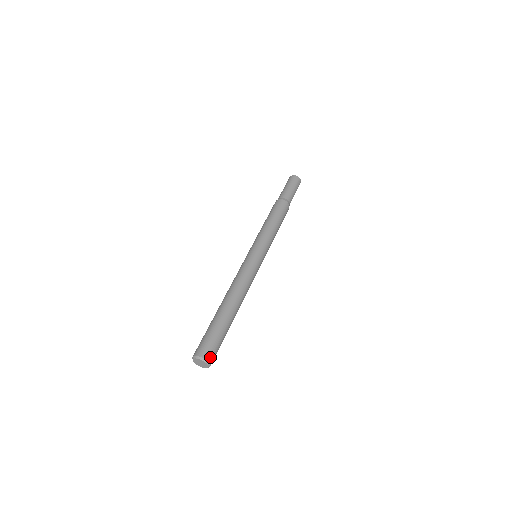
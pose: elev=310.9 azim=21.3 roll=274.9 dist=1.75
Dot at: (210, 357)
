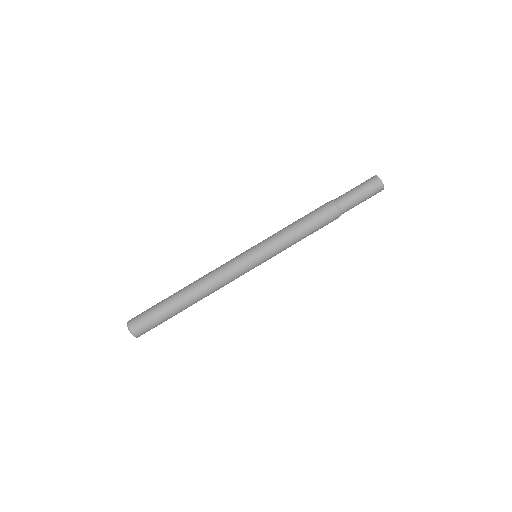
Dot at: (140, 335)
